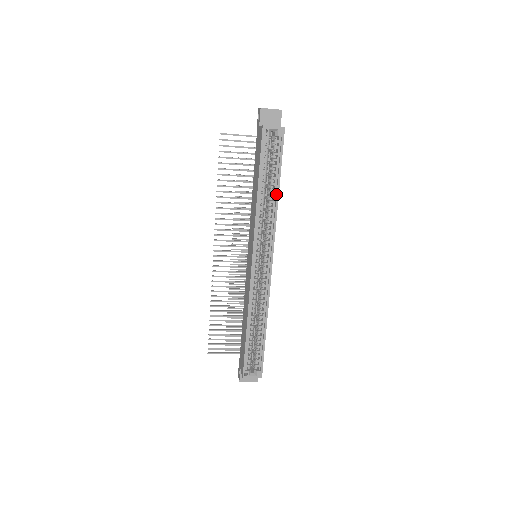
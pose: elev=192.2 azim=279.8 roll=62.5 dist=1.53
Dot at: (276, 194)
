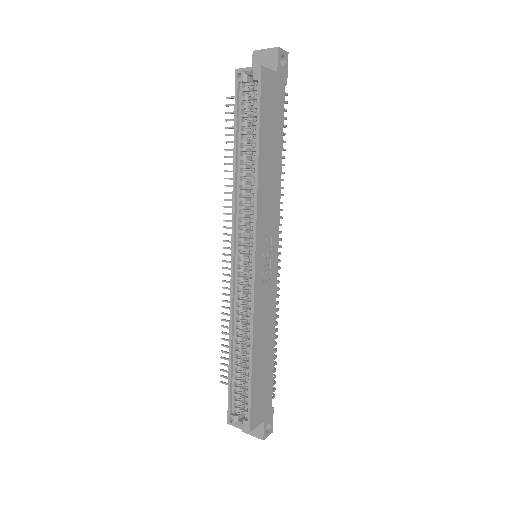
Dot at: (256, 163)
